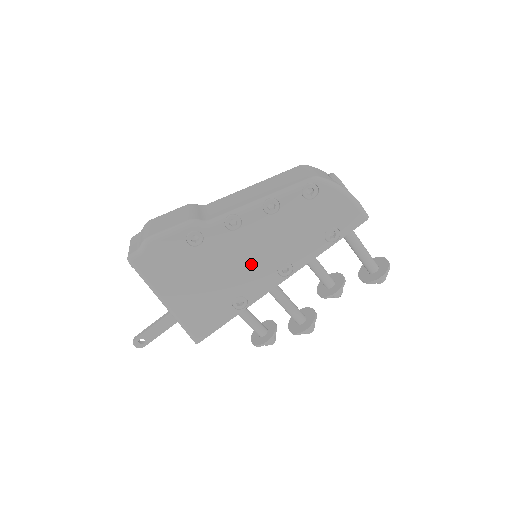
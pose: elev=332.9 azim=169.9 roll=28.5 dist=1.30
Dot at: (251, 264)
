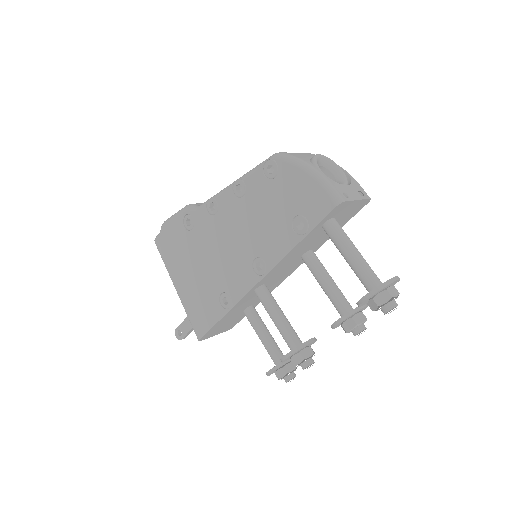
Dot at: (230, 255)
